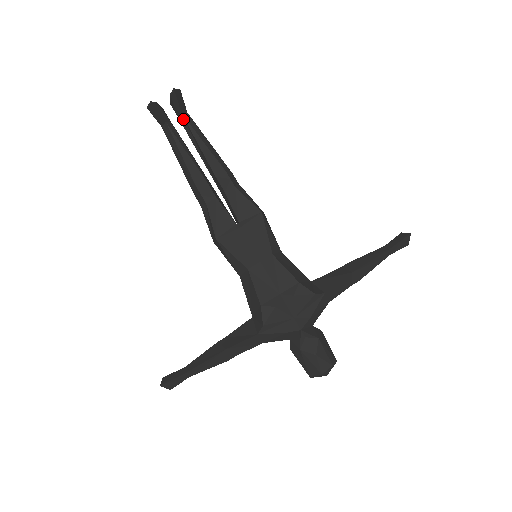
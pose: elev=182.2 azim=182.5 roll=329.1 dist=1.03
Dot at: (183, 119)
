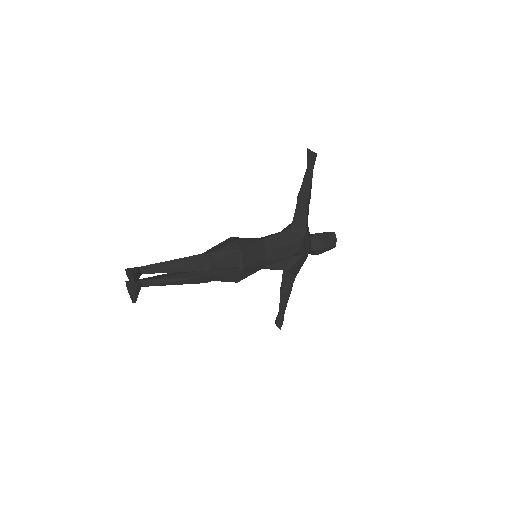
Dot at: occluded
